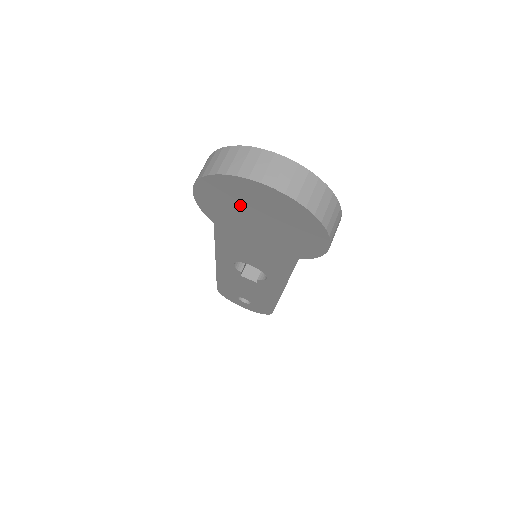
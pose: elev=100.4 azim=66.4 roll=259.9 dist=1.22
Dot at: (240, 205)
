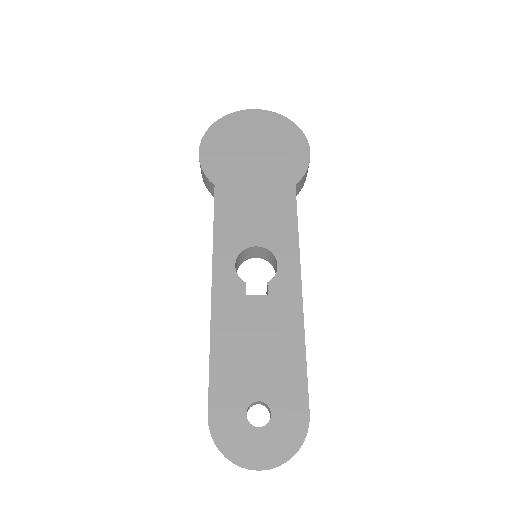
Dot at: (238, 142)
